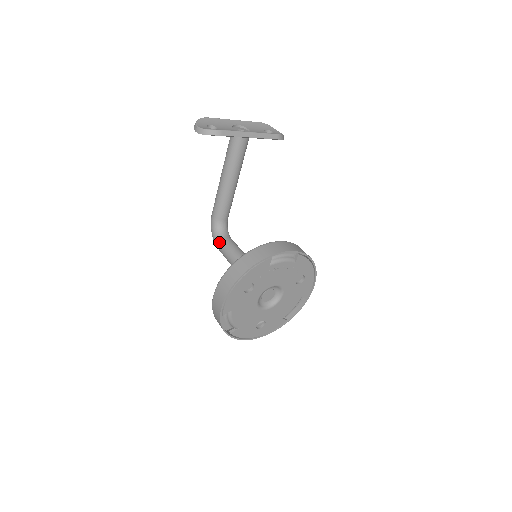
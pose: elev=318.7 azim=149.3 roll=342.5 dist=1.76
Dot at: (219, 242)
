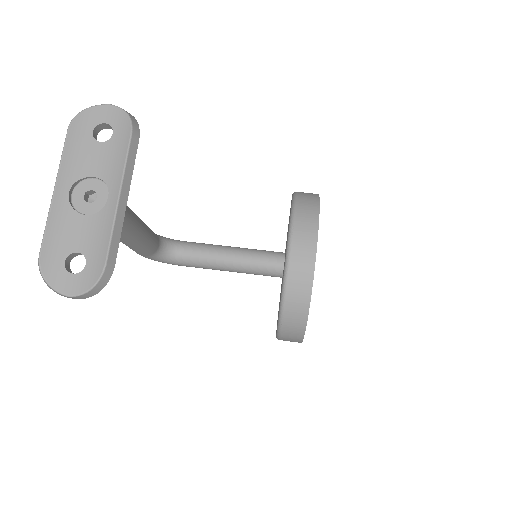
Dot at: (182, 264)
